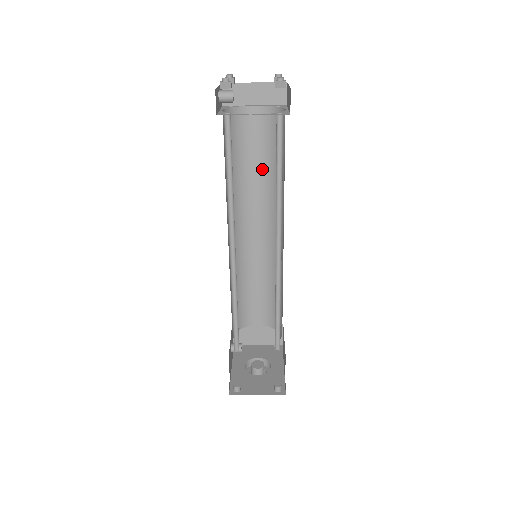
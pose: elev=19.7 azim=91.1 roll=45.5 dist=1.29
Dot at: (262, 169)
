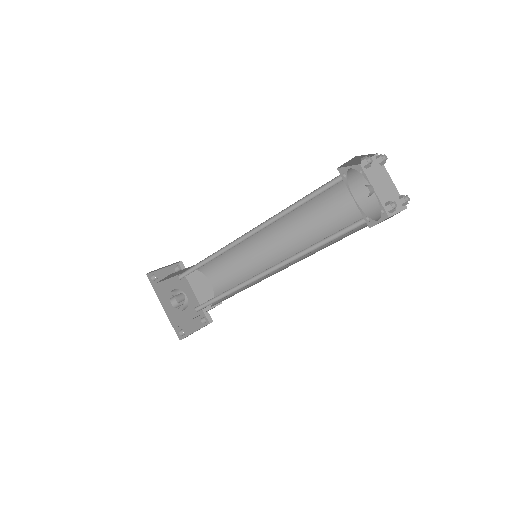
Dot at: occluded
